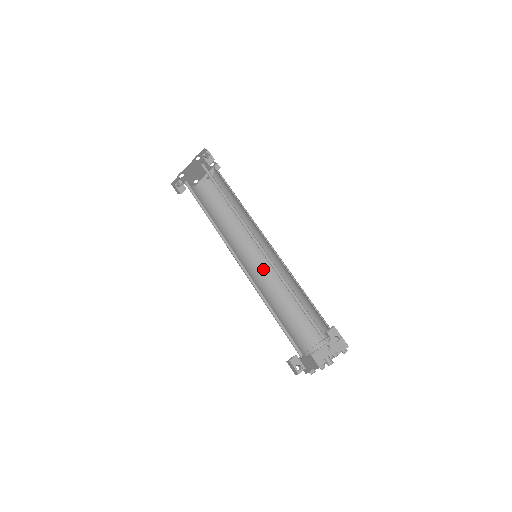
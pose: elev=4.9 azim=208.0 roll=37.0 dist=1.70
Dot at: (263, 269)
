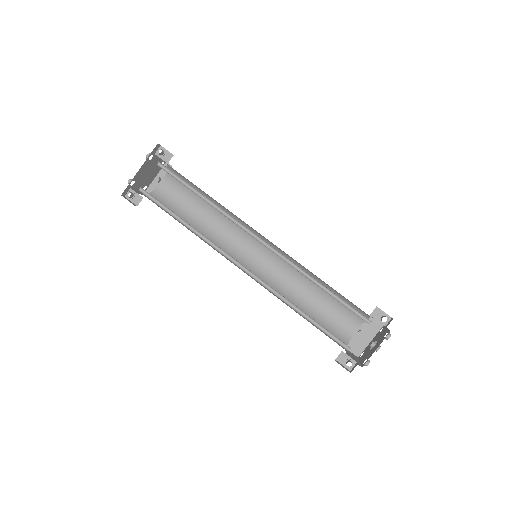
Dot at: (262, 270)
